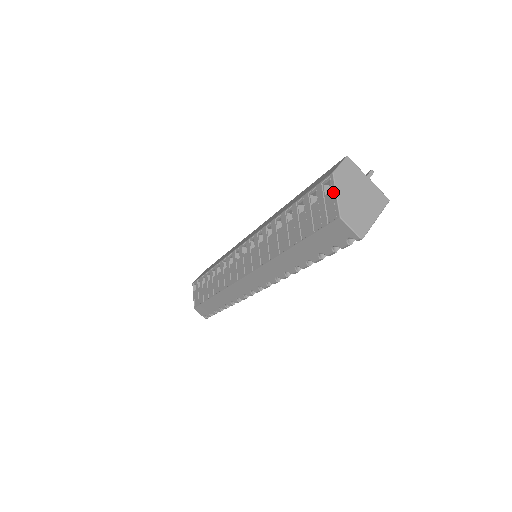
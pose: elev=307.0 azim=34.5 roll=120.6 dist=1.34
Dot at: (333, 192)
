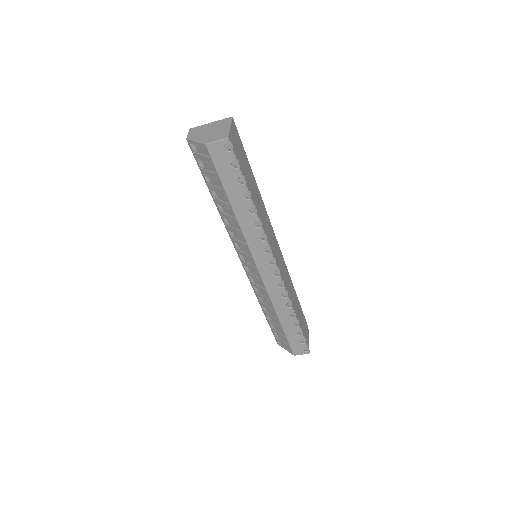
Dot at: (194, 143)
